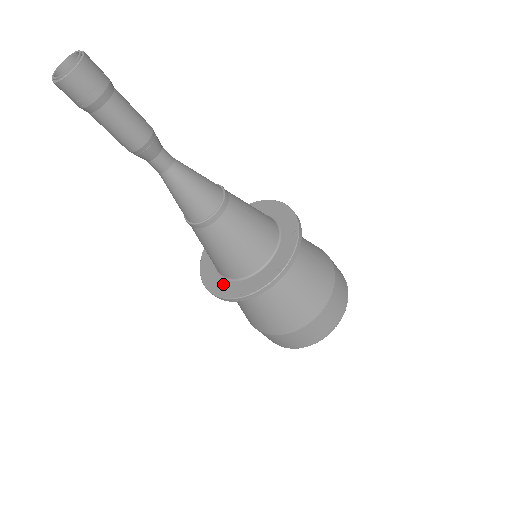
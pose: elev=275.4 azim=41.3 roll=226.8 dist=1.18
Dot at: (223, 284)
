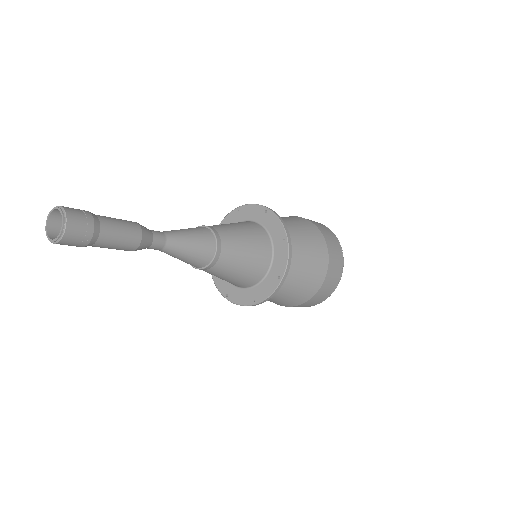
Dot at: (260, 289)
